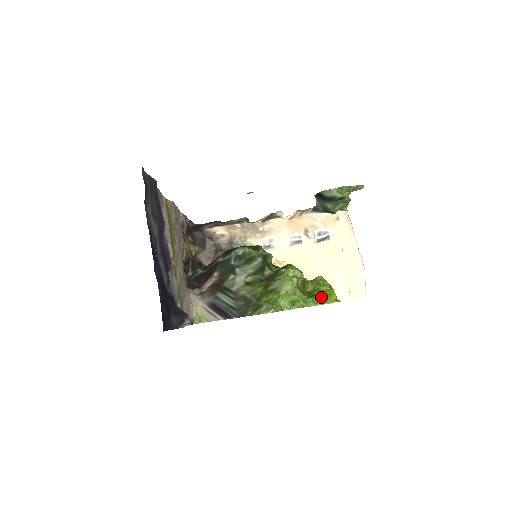
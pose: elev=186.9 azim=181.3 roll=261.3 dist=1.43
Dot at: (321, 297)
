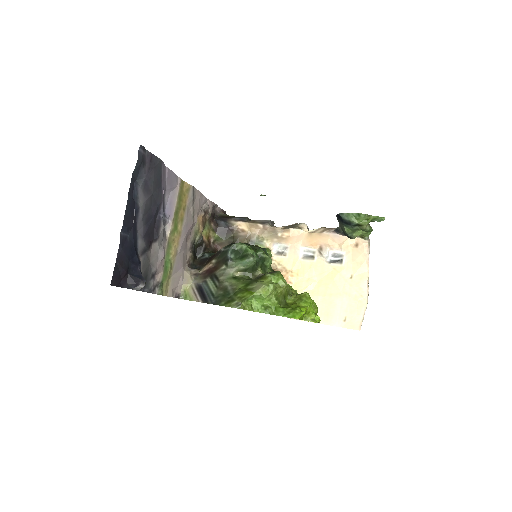
Dot at: (292, 310)
